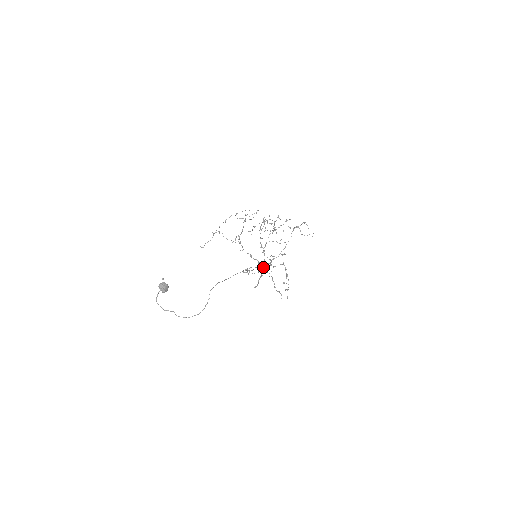
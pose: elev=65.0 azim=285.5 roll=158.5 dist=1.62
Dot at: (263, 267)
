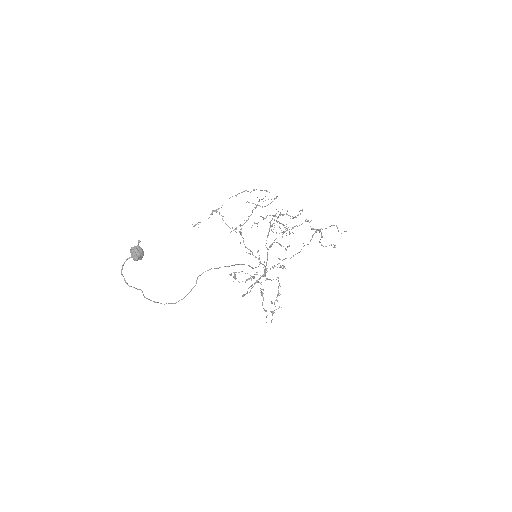
Dot at: occluded
